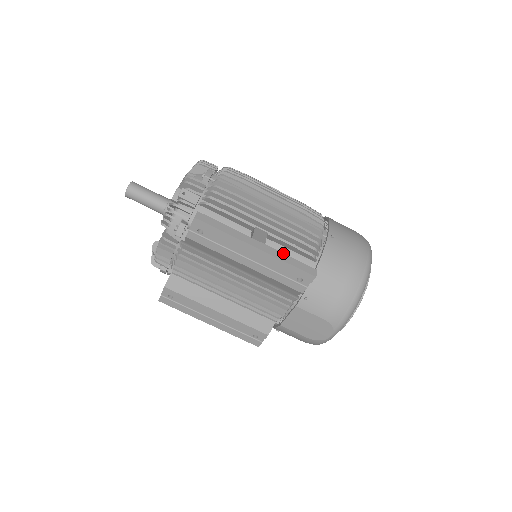
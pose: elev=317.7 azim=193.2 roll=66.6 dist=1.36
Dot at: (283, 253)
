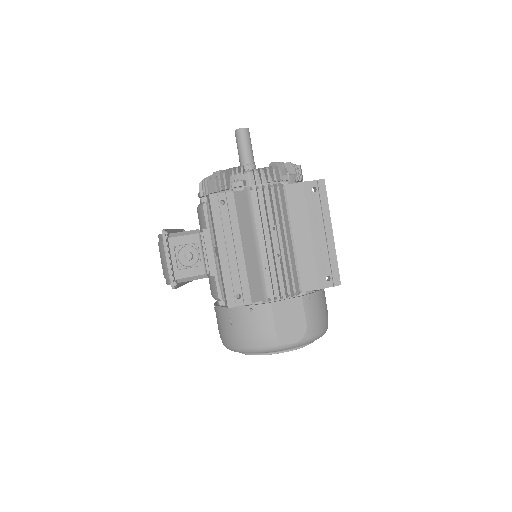
Dot at: occluded
